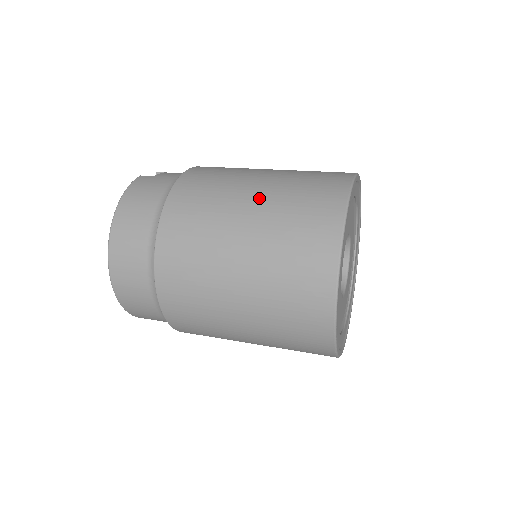
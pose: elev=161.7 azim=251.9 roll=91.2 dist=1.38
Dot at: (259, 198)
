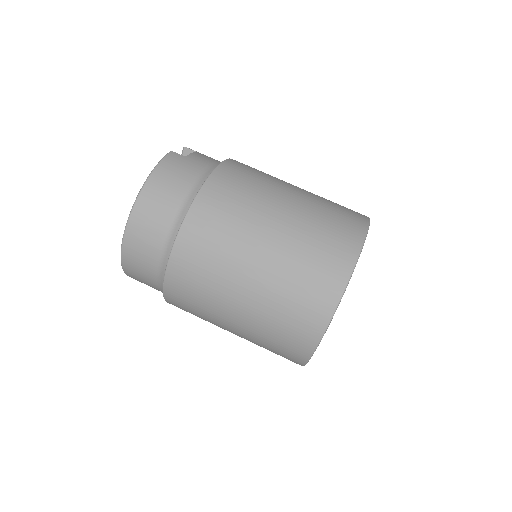
Dot at: (284, 223)
